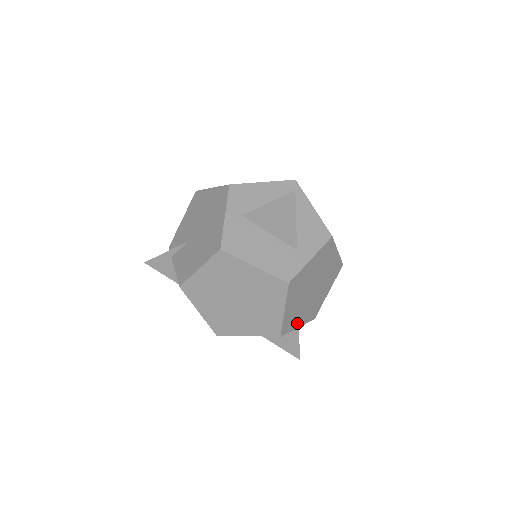
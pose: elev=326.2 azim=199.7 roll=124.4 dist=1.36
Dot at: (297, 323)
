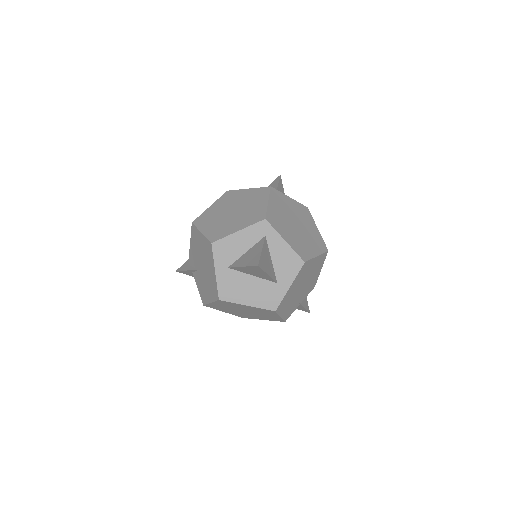
Dot at: (298, 304)
